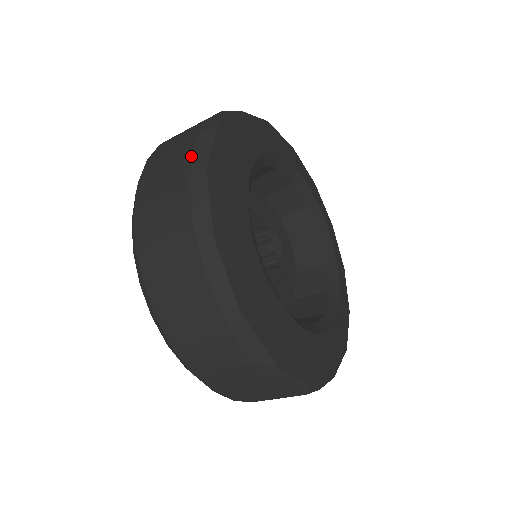
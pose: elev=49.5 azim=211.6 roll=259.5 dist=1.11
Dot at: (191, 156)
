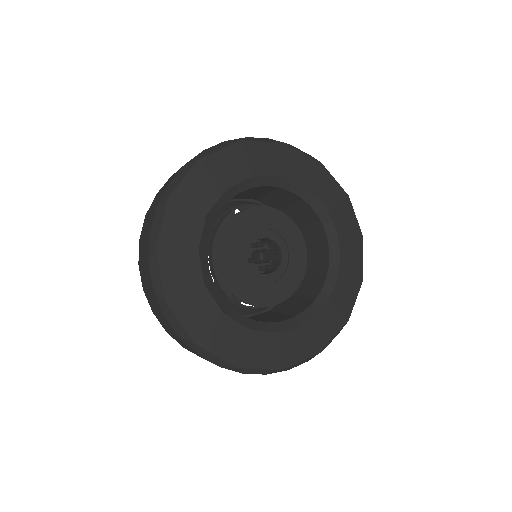
Dot at: occluded
